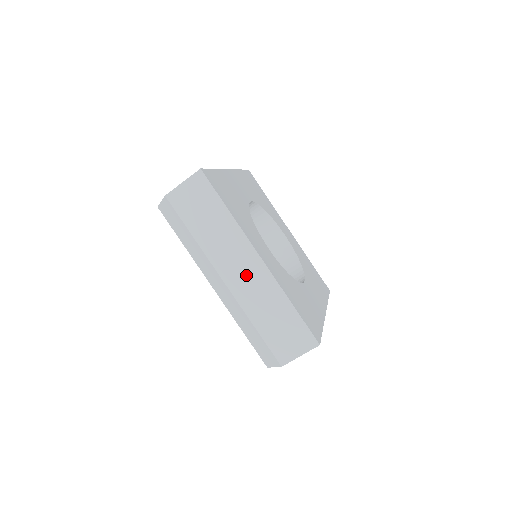
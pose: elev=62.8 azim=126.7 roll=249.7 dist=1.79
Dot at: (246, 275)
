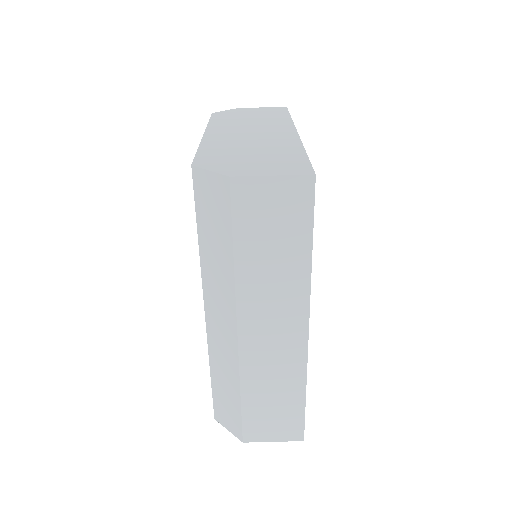
Dot at: (274, 339)
